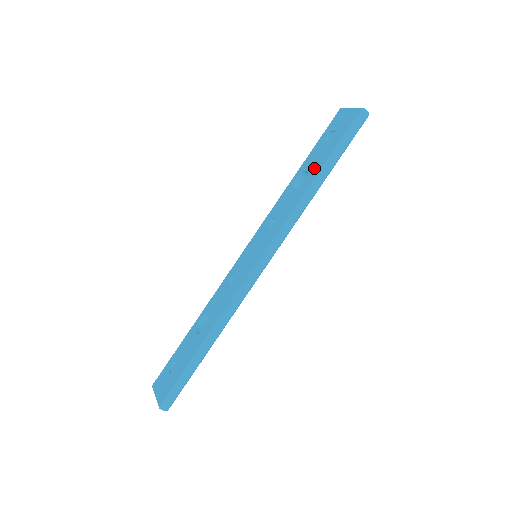
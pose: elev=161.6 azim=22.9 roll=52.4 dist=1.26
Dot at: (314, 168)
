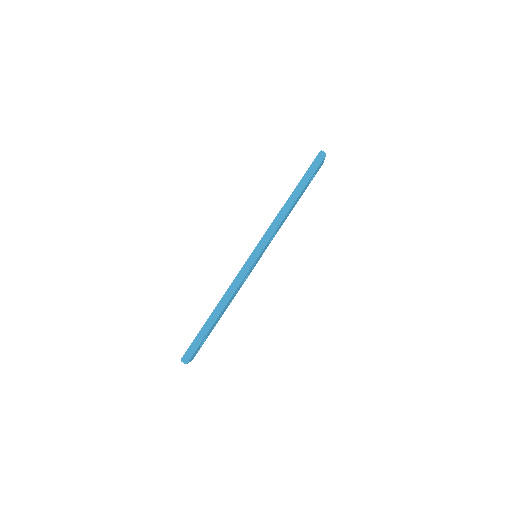
Dot at: occluded
